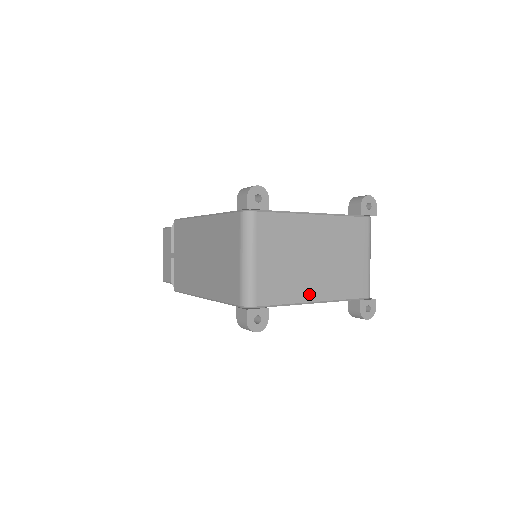
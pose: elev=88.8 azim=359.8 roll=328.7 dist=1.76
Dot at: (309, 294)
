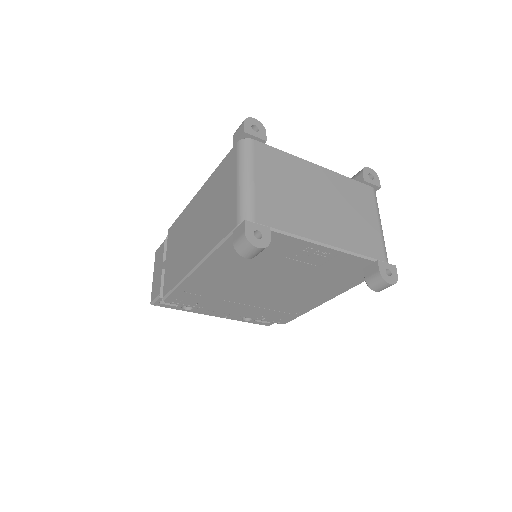
Dot at: (317, 233)
